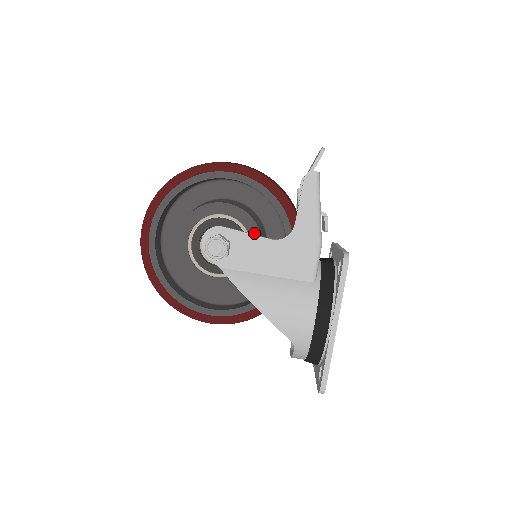
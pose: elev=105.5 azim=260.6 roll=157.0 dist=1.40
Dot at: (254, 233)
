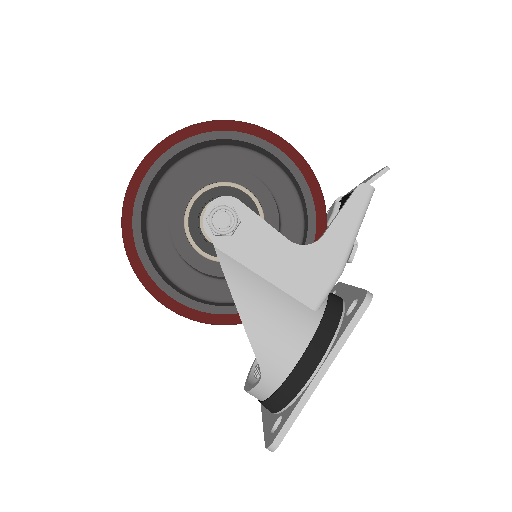
Dot at: (271, 225)
